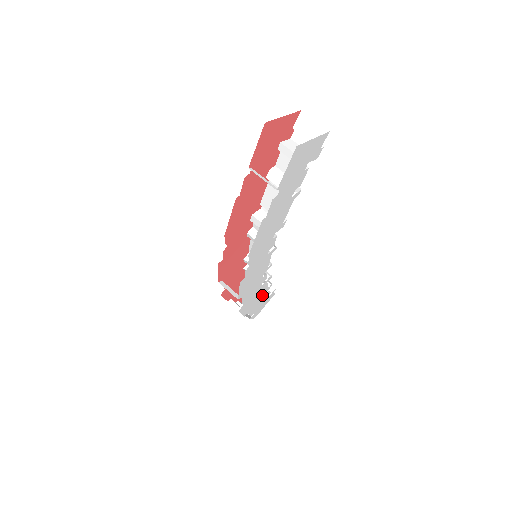
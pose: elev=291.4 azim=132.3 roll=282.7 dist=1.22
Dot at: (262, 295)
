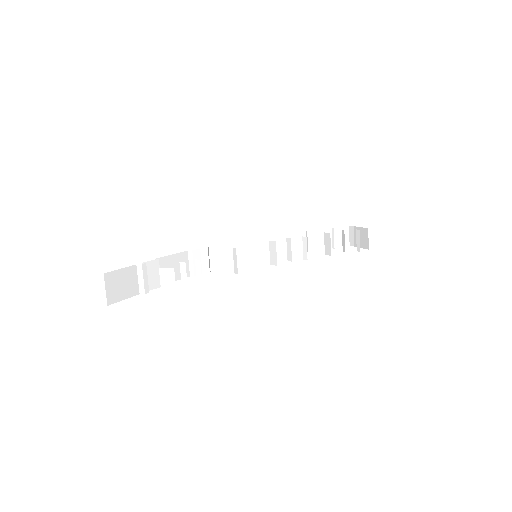
Dot at: occluded
